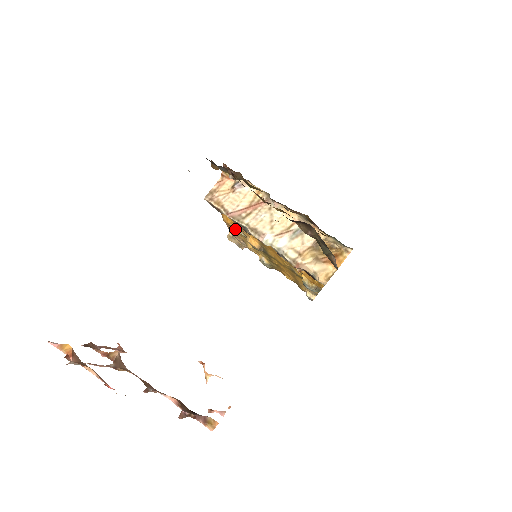
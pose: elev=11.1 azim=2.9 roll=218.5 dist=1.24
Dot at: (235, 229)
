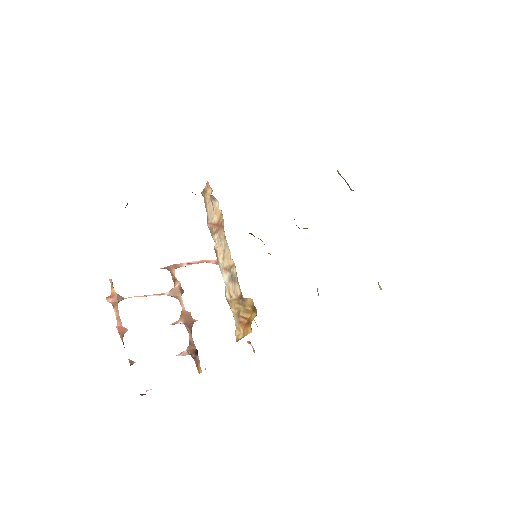
Dot at: occluded
